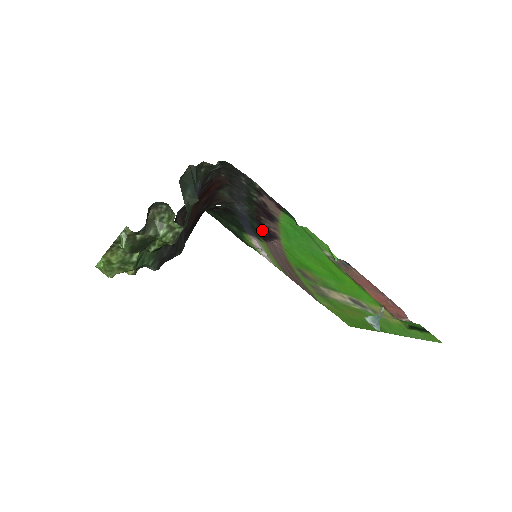
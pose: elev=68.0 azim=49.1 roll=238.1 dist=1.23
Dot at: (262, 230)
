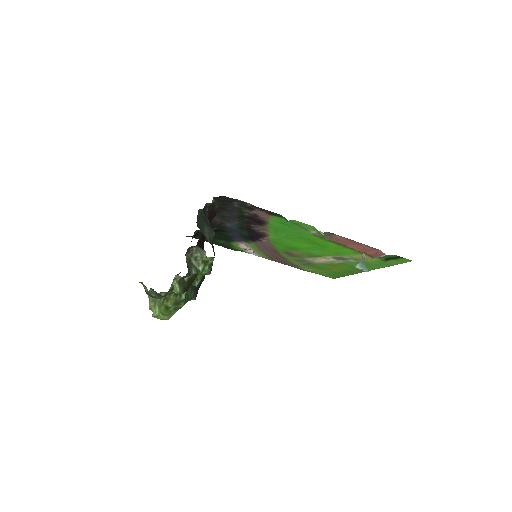
Dot at: (251, 234)
